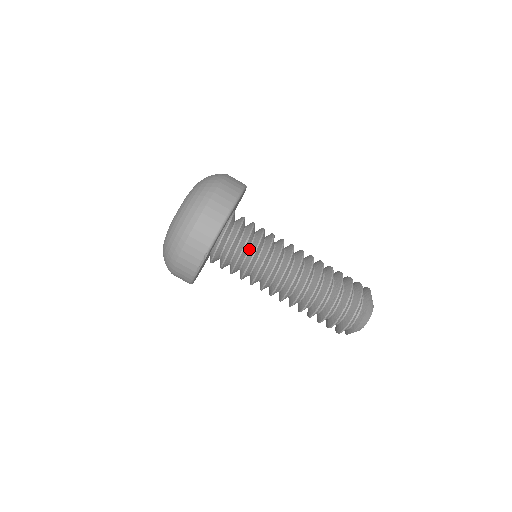
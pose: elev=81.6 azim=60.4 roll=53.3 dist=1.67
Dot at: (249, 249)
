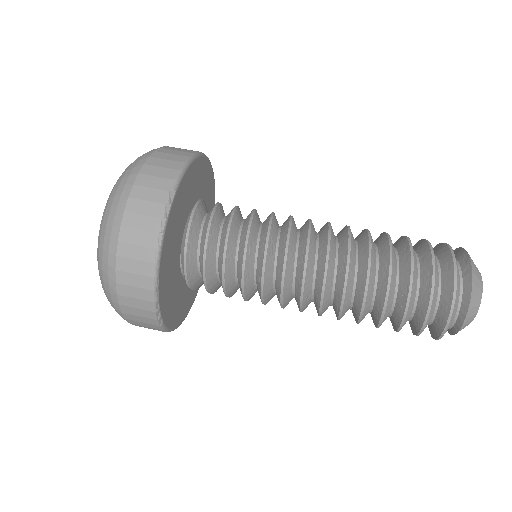
Dot at: (241, 224)
